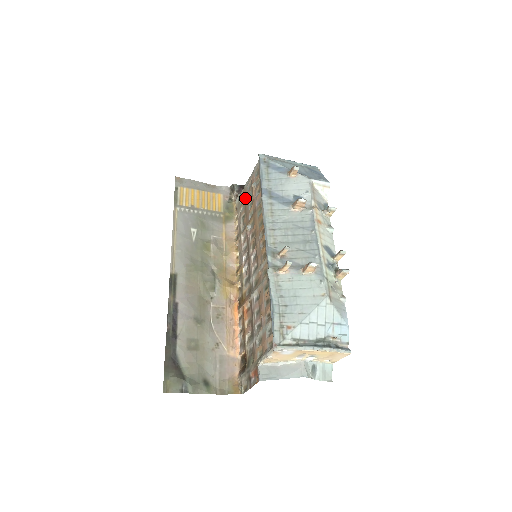
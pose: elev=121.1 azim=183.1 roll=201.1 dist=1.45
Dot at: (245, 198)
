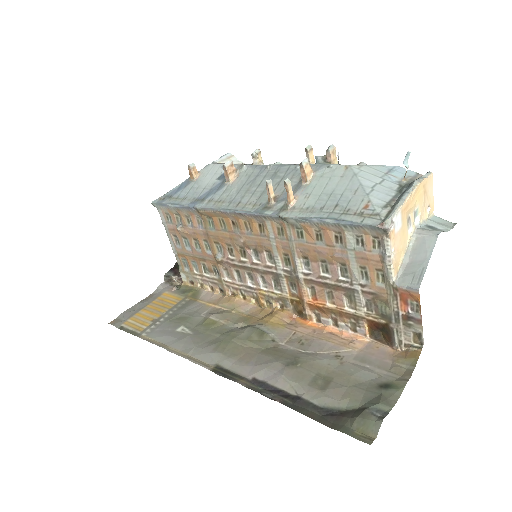
Dot at: (186, 256)
